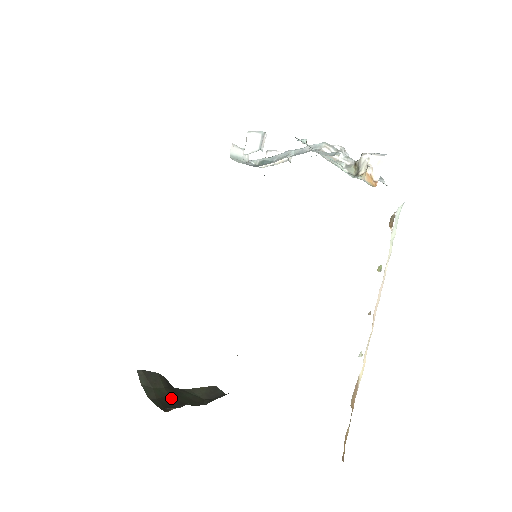
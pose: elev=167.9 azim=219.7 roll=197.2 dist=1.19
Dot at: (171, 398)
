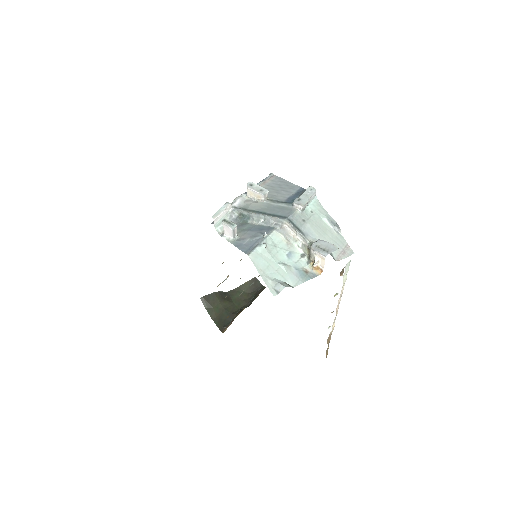
Dot at: (225, 312)
